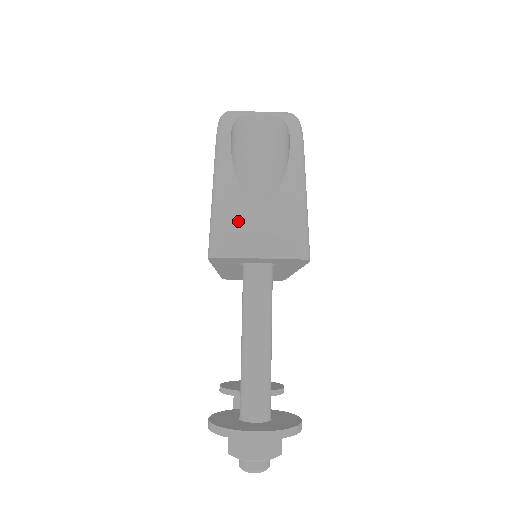
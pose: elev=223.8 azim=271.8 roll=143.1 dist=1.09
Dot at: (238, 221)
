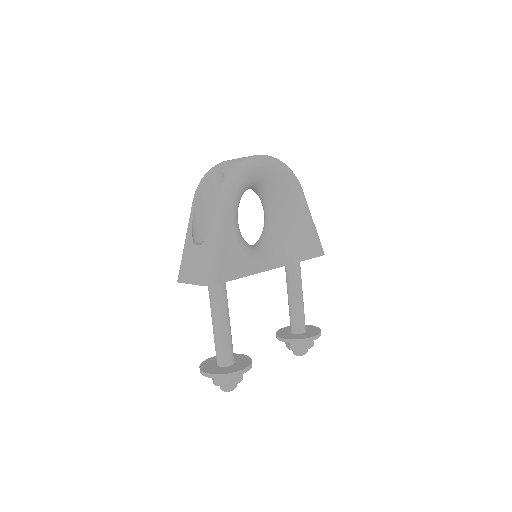
Dot at: (187, 260)
